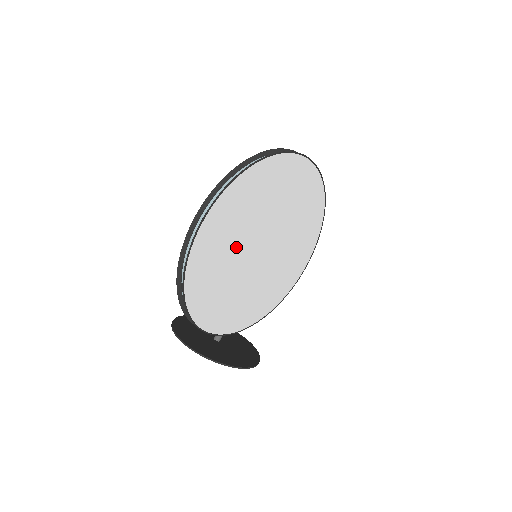
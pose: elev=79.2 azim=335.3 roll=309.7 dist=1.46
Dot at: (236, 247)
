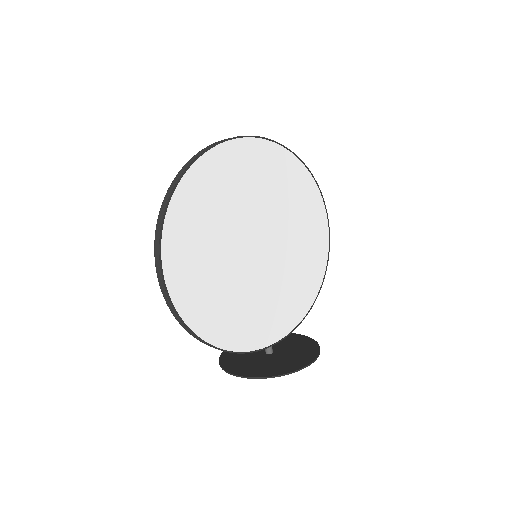
Dot at: (221, 261)
